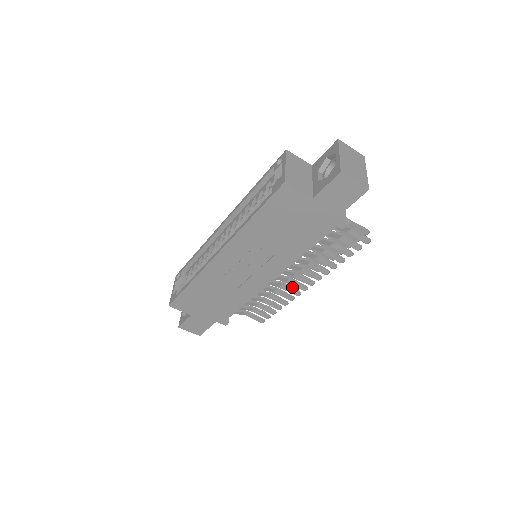
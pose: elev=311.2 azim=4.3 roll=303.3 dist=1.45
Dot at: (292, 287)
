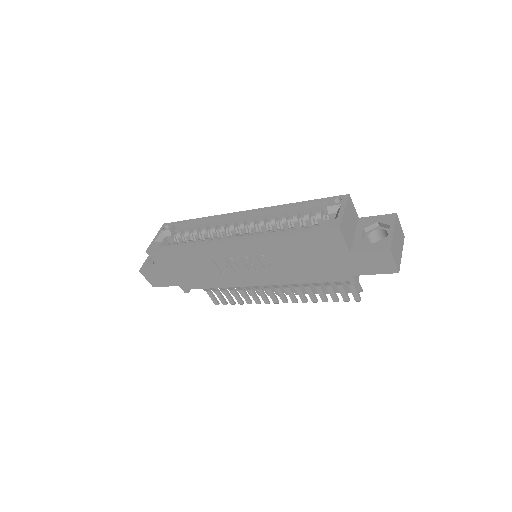
Dot at: occluded
